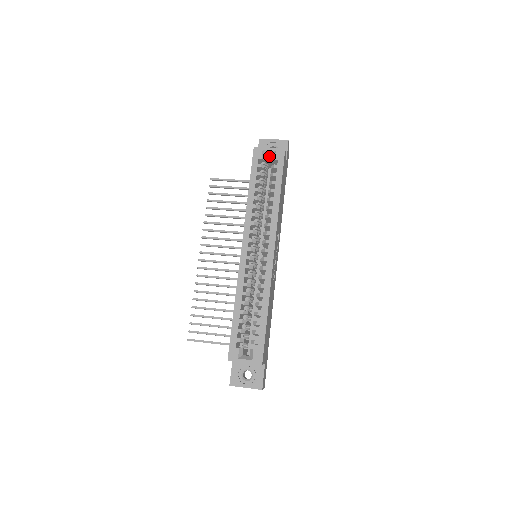
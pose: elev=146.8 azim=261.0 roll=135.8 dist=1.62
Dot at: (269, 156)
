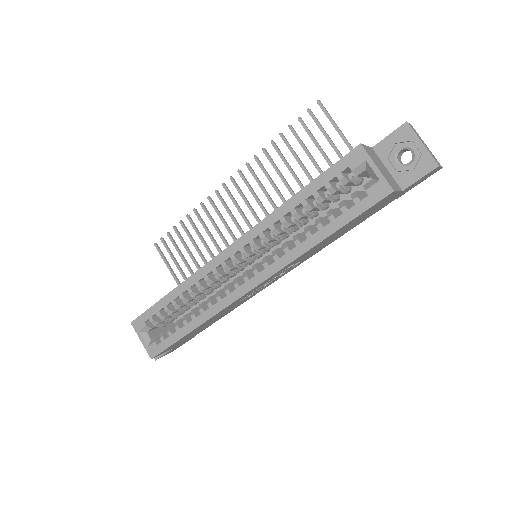
Dot at: (370, 174)
